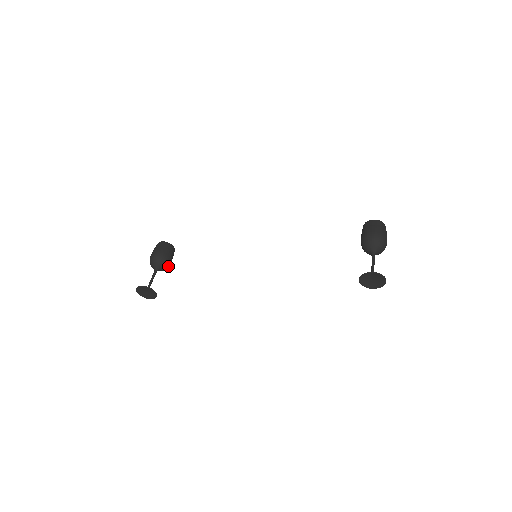
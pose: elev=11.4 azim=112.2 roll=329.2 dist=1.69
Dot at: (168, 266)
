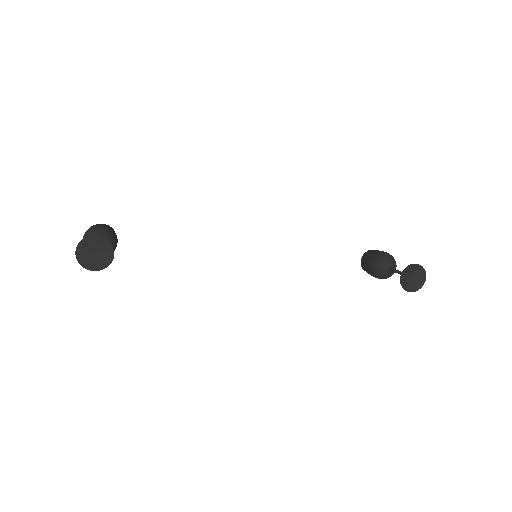
Dot at: occluded
